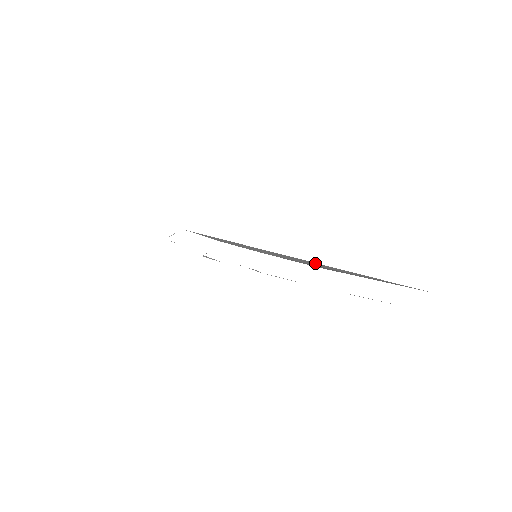
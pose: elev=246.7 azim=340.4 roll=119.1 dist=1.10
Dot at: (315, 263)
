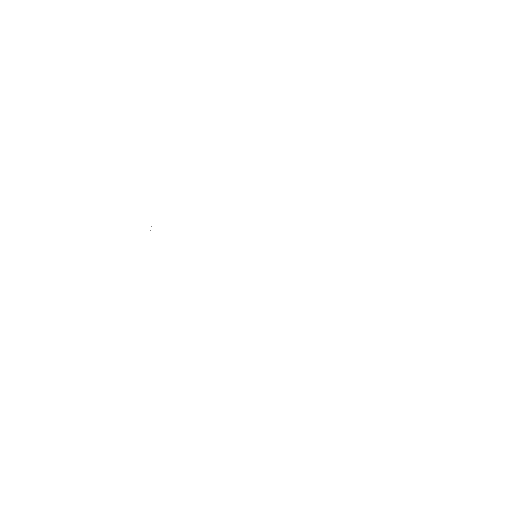
Dot at: occluded
